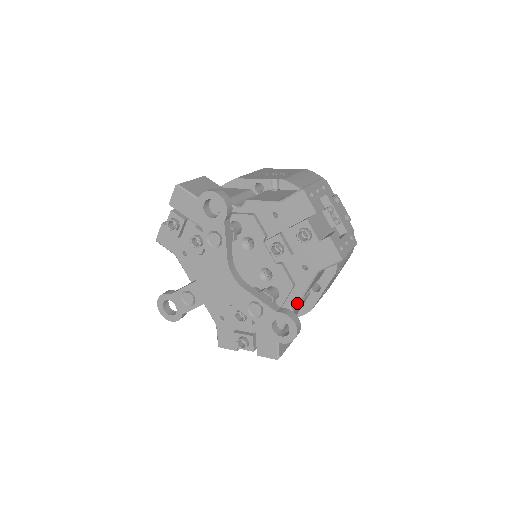
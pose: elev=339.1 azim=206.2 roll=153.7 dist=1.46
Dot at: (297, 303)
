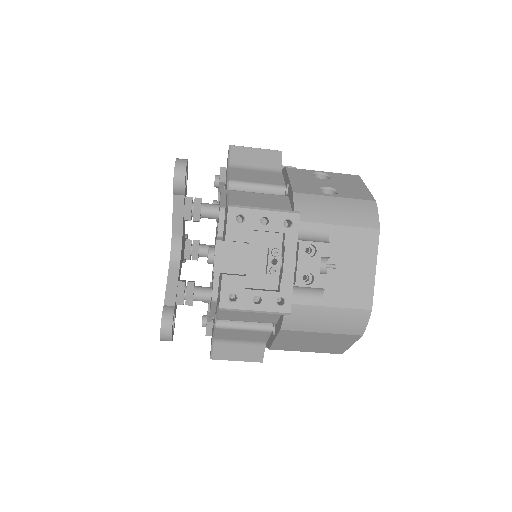
Dot at: occluded
